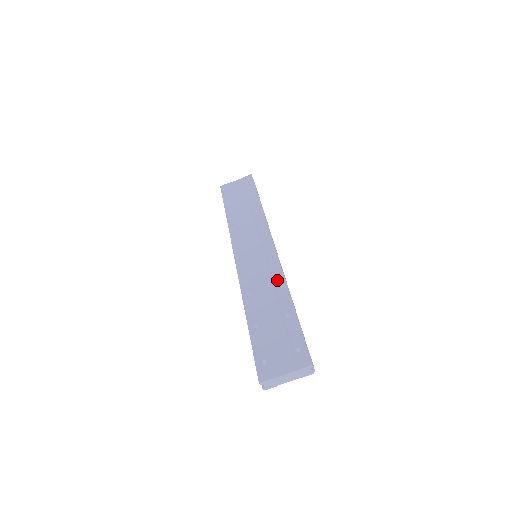
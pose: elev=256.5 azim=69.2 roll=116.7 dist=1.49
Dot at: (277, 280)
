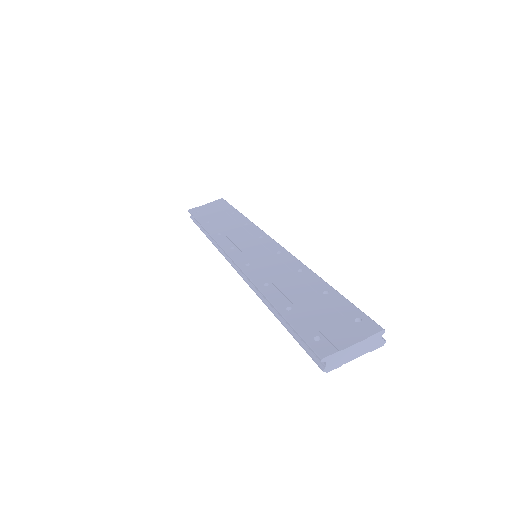
Dot at: (296, 267)
